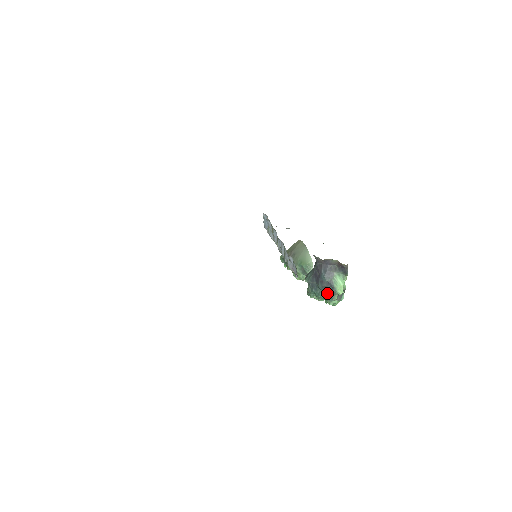
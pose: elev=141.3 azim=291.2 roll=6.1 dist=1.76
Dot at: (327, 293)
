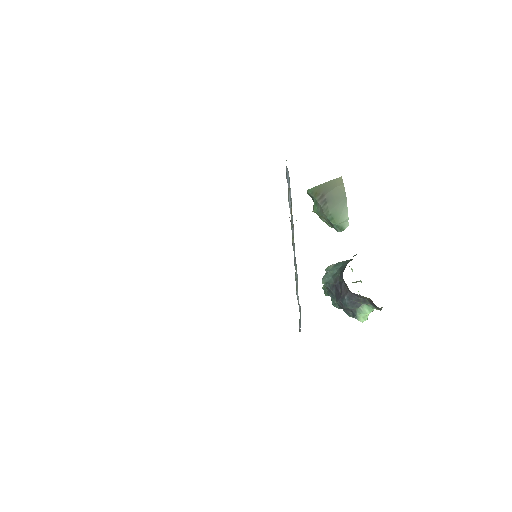
Dot at: occluded
